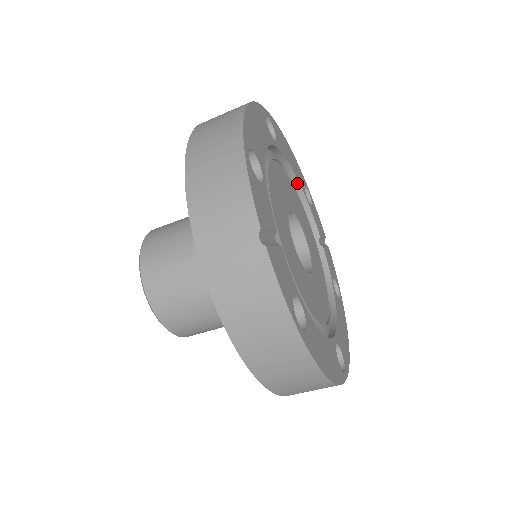
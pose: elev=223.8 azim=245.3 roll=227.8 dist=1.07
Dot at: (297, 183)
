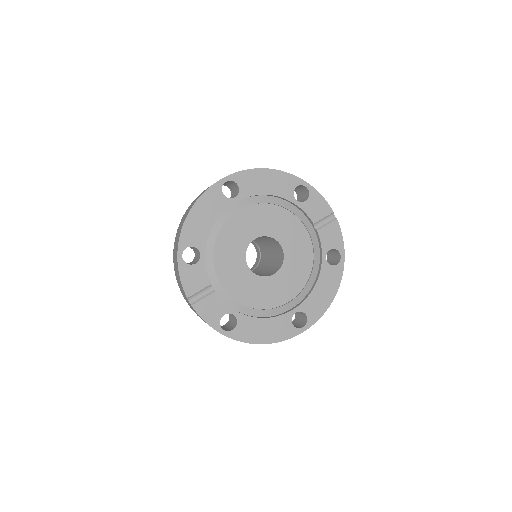
Dot at: (280, 197)
